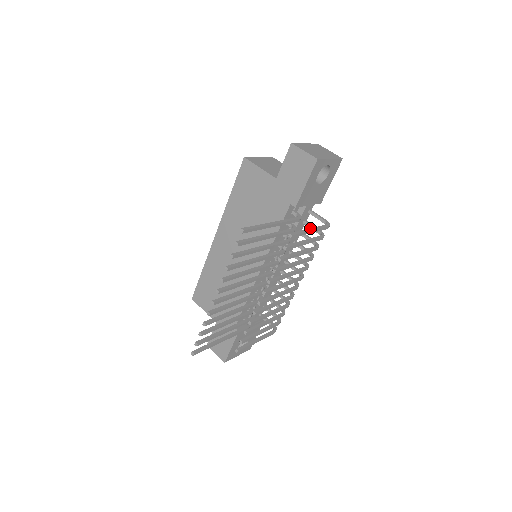
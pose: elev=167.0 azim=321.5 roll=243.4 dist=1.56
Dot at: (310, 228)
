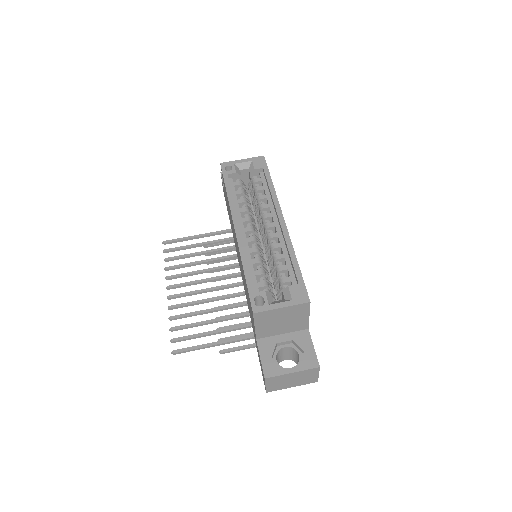
Dot at: (254, 346)
